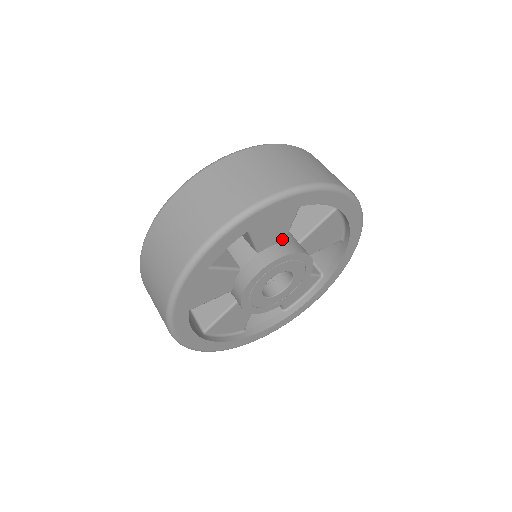
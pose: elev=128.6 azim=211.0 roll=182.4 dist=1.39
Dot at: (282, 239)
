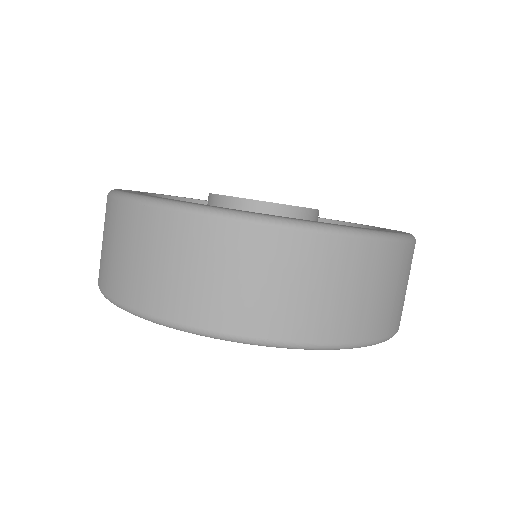
Dot at: occluded
